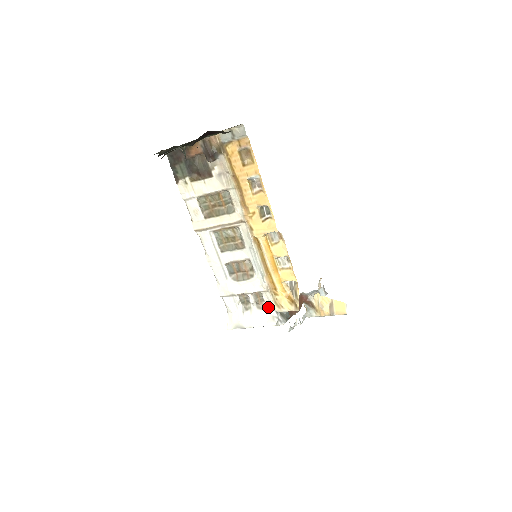
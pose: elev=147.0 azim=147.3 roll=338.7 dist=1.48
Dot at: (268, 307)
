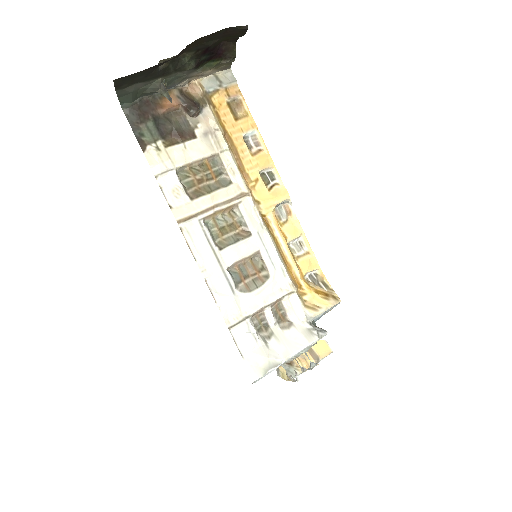
Dot at: (296, 320)
